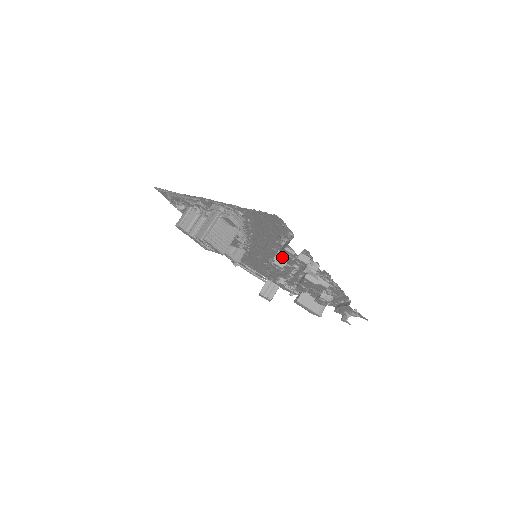
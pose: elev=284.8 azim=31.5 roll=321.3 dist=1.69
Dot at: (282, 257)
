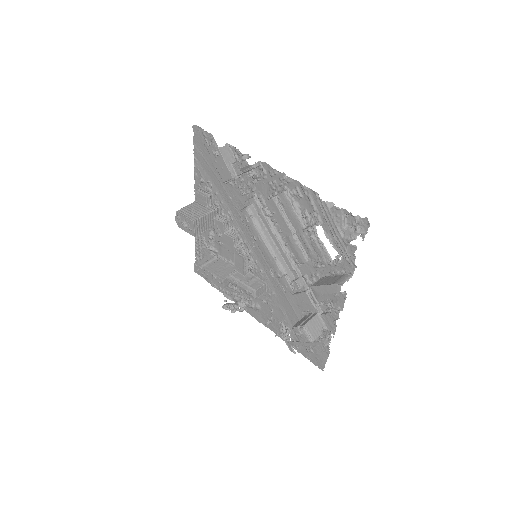
Dot at: (223, 175)
